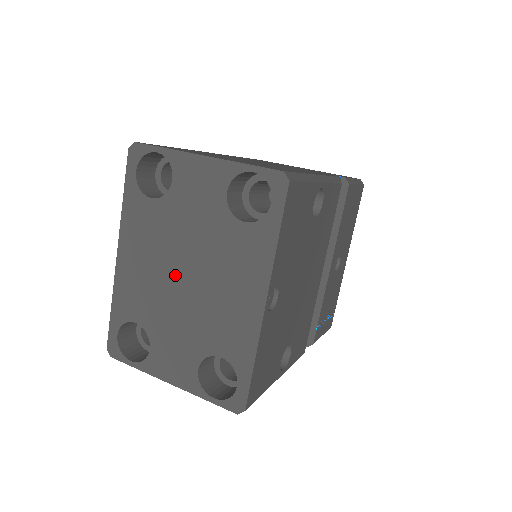
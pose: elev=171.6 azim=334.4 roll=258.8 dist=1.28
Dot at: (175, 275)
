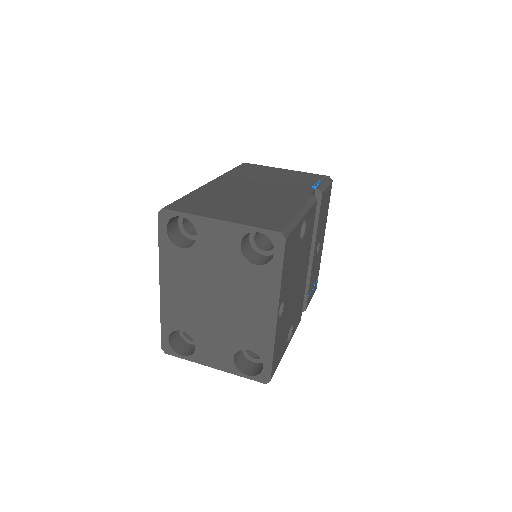
Dot at: (208, 299)
